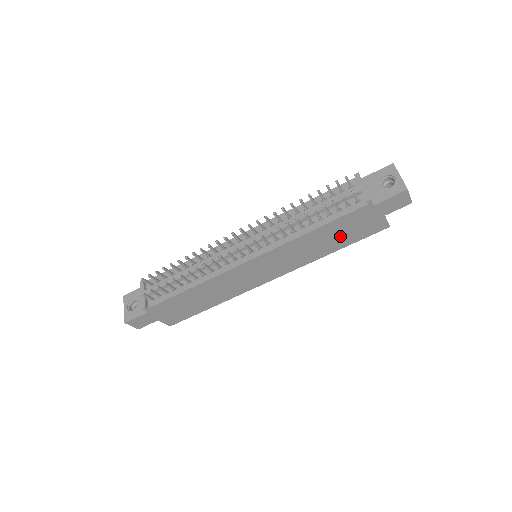
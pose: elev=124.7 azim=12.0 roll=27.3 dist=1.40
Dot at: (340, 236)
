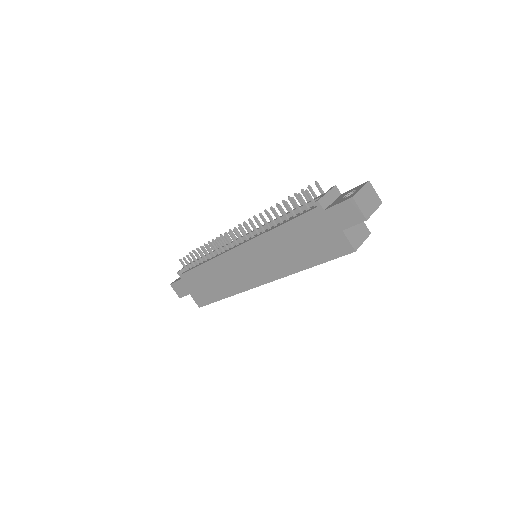
Dot at: (306, 246)
